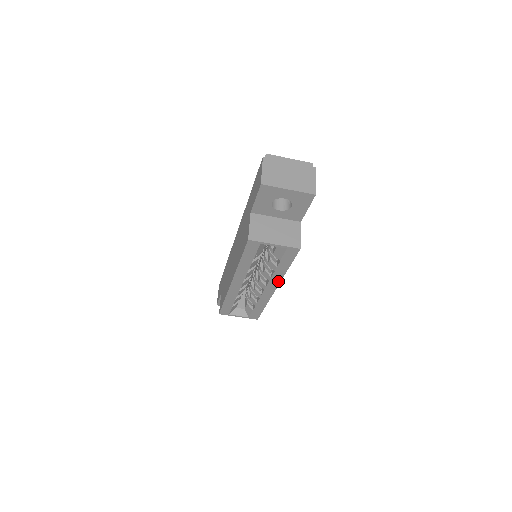
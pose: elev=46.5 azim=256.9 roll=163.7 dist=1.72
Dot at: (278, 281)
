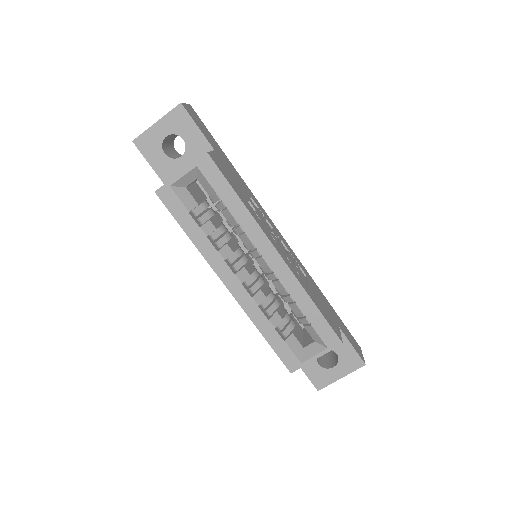
Dot at: (260, 233)
